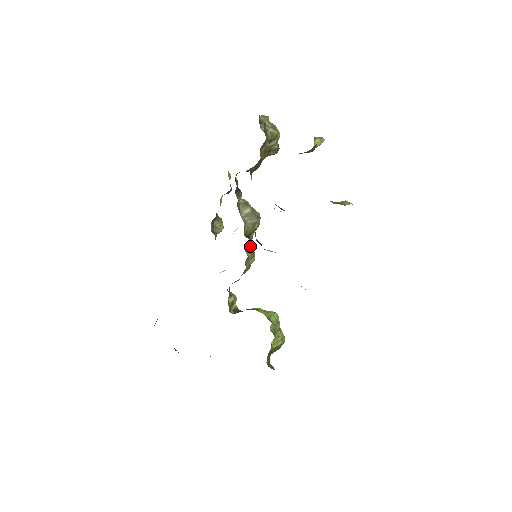
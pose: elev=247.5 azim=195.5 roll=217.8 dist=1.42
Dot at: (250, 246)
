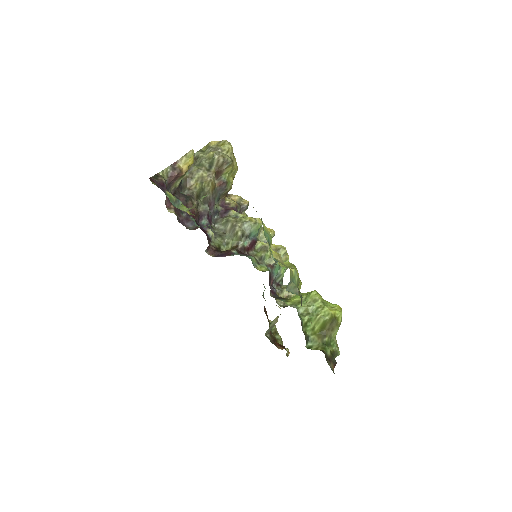
Dot at: (267, 244)
